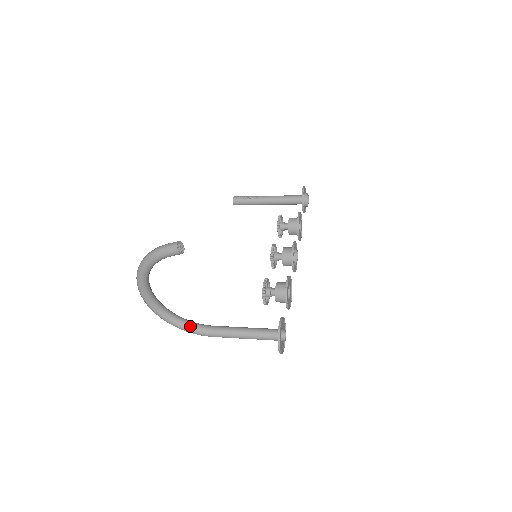
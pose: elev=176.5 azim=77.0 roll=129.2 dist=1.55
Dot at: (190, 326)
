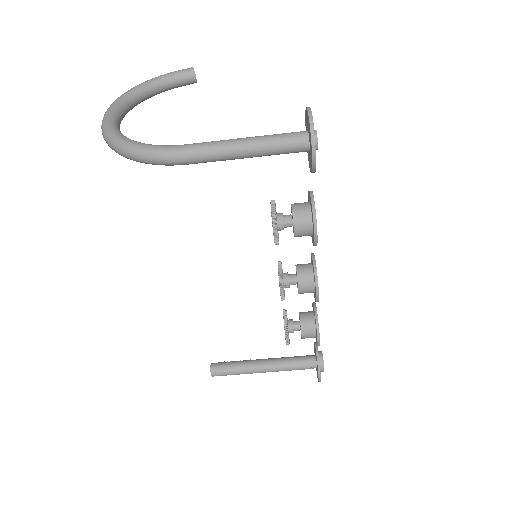
Dot at: (151, 145)
